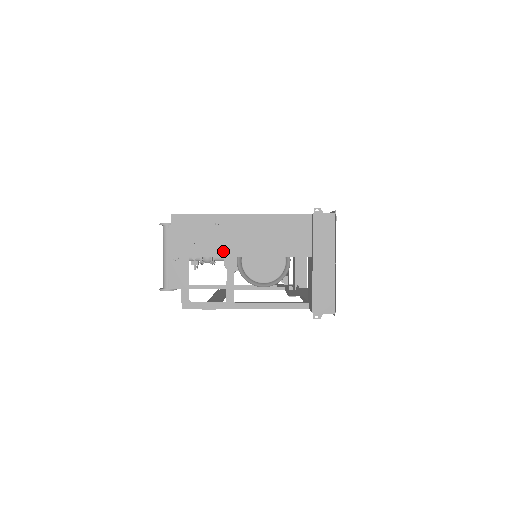
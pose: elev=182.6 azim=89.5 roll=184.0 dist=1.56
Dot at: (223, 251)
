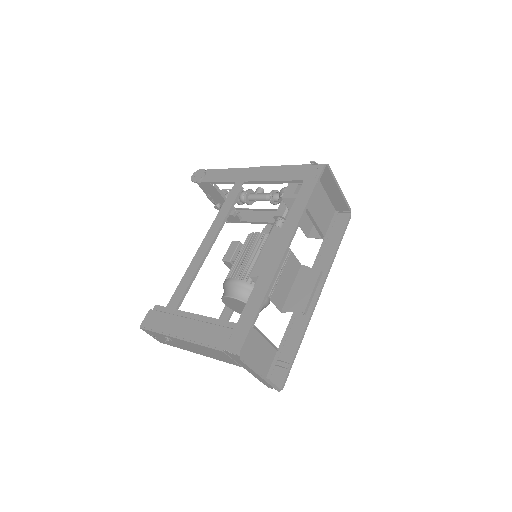
Dot at: (185, 349)
